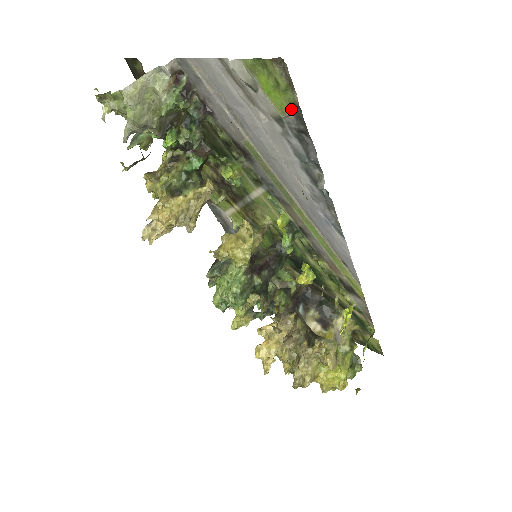
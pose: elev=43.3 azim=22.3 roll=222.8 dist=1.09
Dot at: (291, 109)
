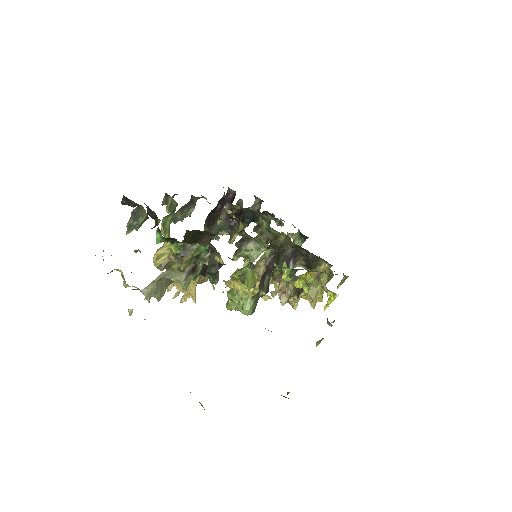
Dot at: occluded
